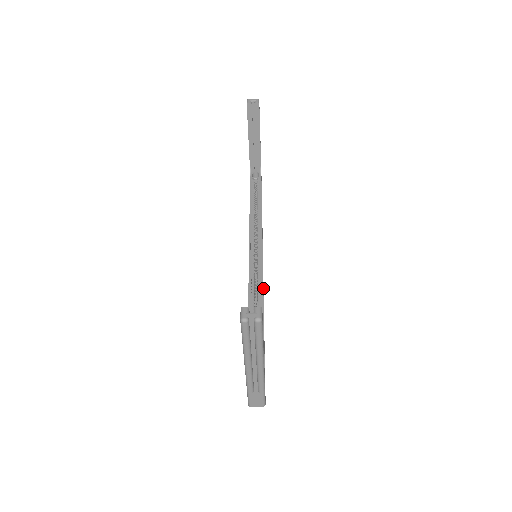
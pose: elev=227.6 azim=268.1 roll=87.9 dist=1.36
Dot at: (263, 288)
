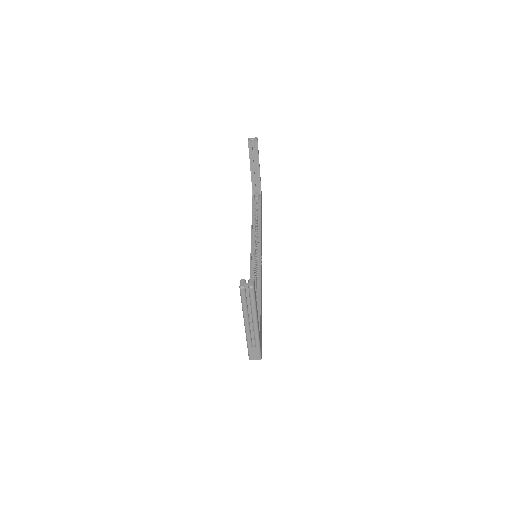
Dot at: (261, 279)
